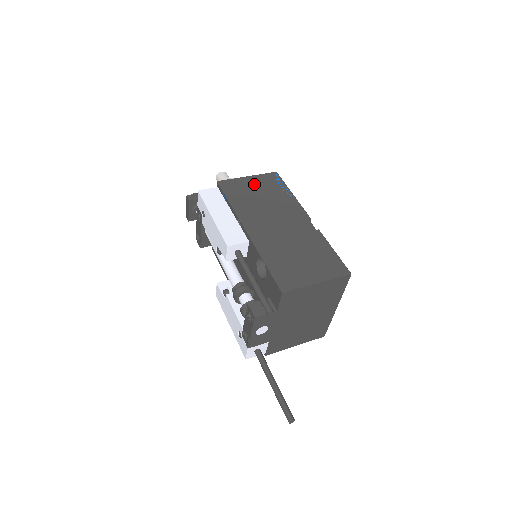
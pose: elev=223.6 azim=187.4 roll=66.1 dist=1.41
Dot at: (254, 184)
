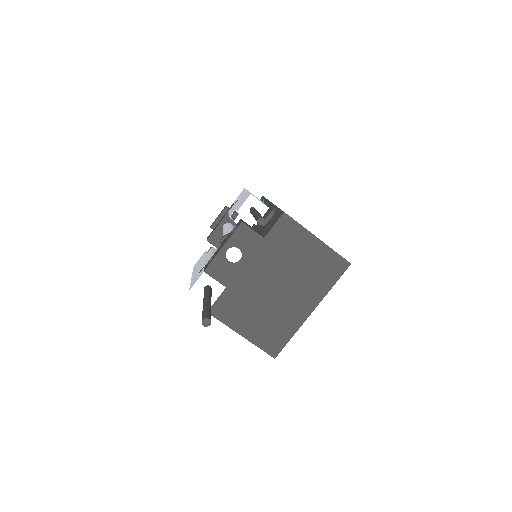
Dot at: occluded
